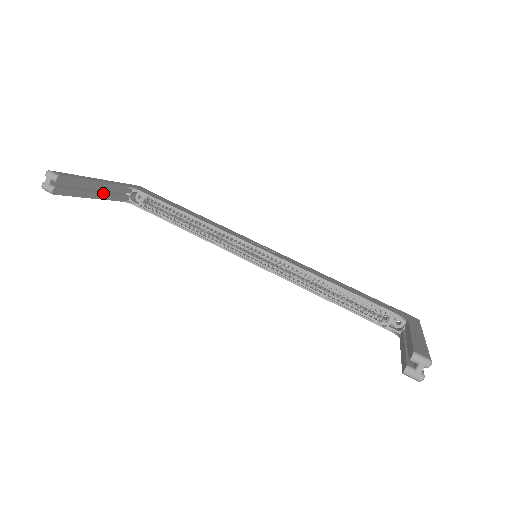
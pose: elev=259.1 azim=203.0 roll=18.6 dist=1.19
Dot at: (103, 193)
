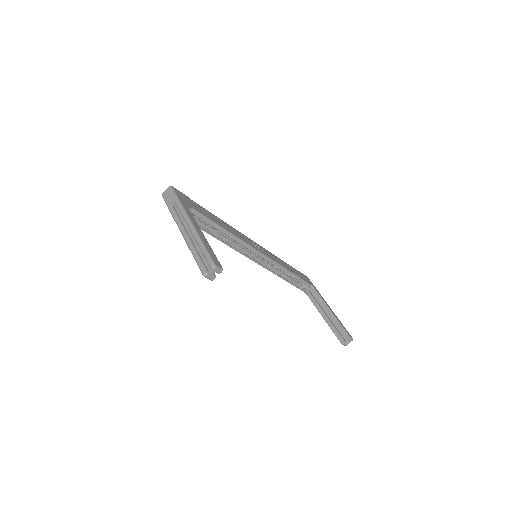
Dot at: occluded
